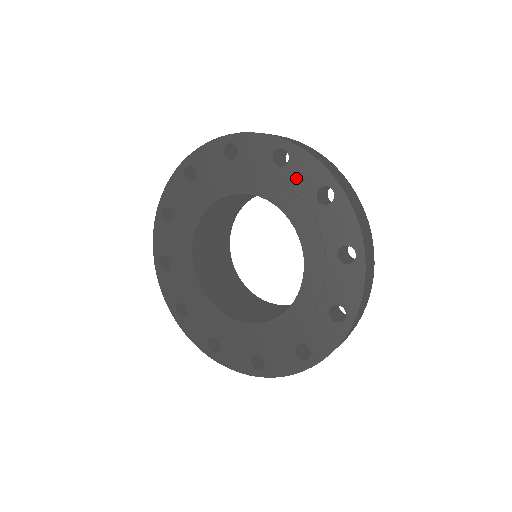
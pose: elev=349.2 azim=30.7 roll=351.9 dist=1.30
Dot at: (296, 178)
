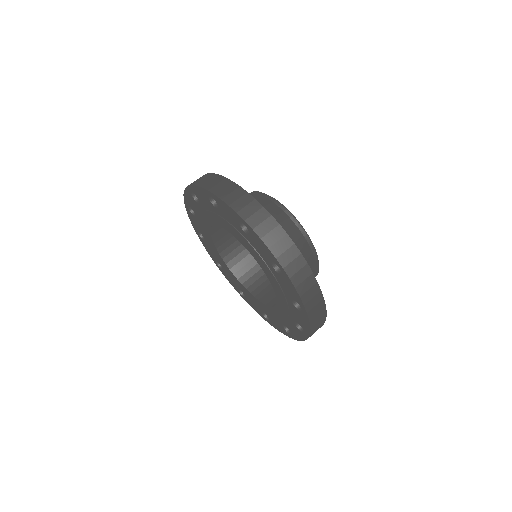
Dot at: (283, 284)
